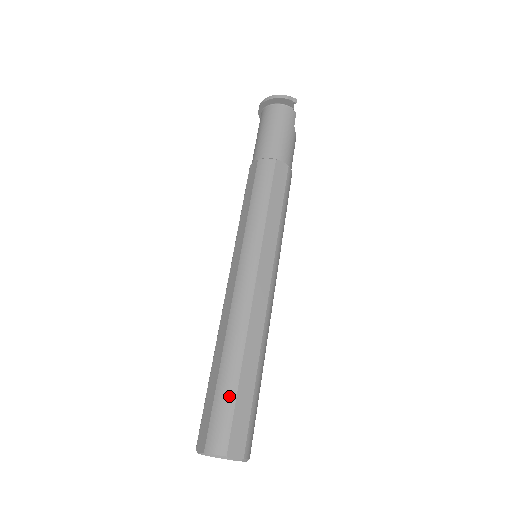
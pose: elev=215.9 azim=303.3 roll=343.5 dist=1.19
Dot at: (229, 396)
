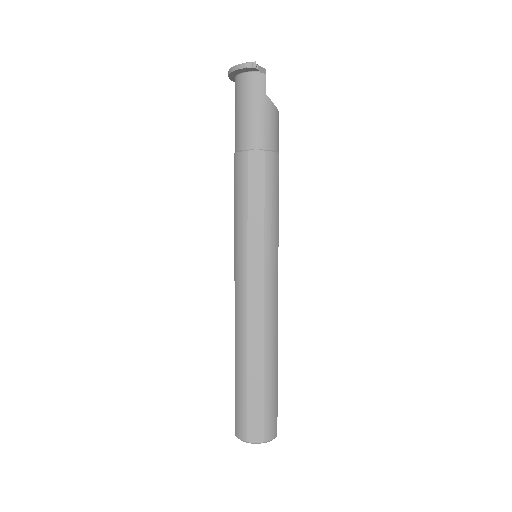
Dot at: (242, 396)
